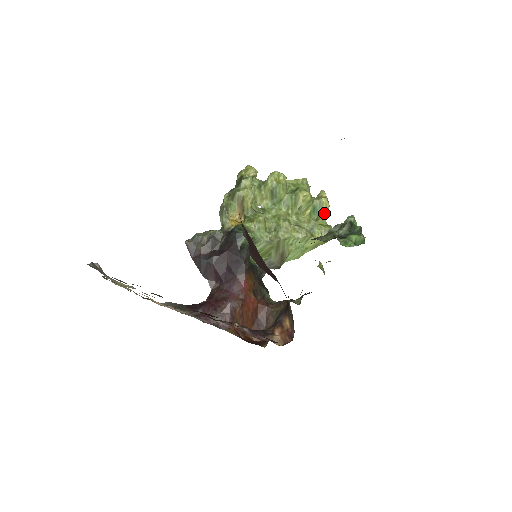
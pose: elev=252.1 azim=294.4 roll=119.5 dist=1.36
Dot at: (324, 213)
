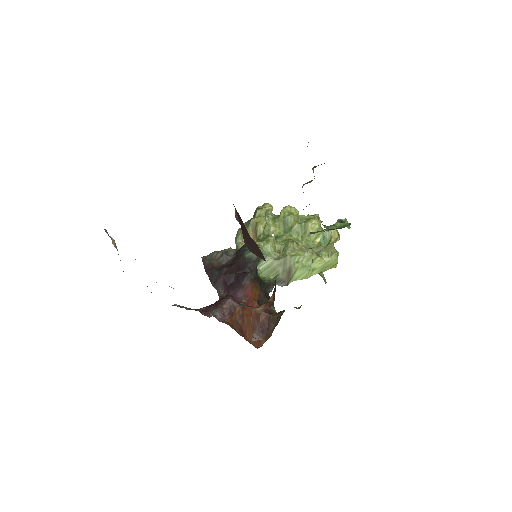
Dot at: (332, 240)
